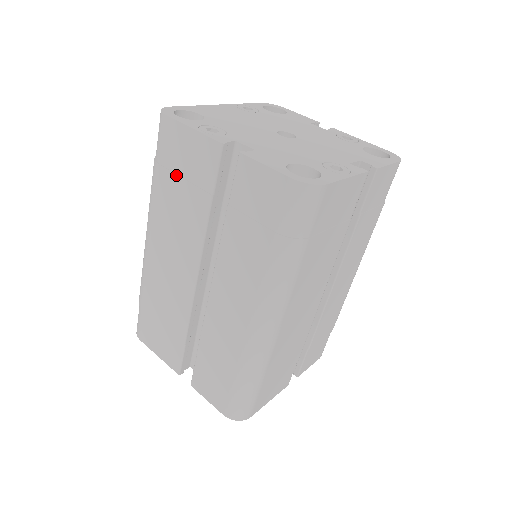
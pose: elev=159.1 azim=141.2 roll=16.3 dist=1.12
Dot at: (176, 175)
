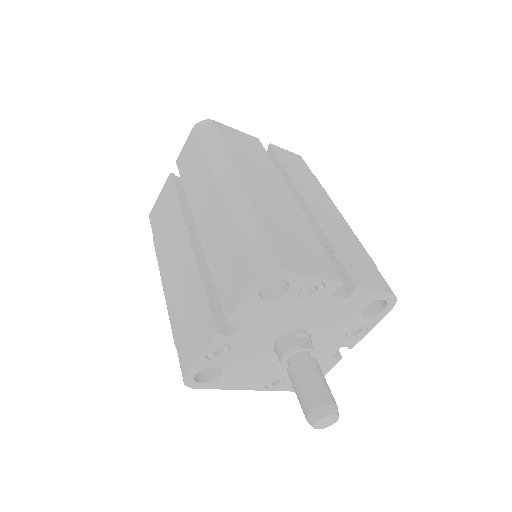
Dot at: (161, 221)
